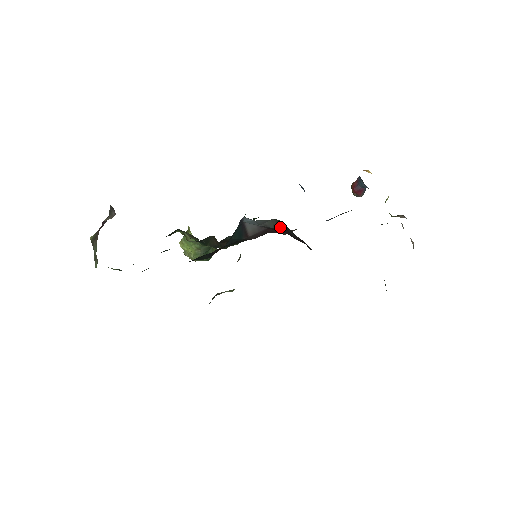
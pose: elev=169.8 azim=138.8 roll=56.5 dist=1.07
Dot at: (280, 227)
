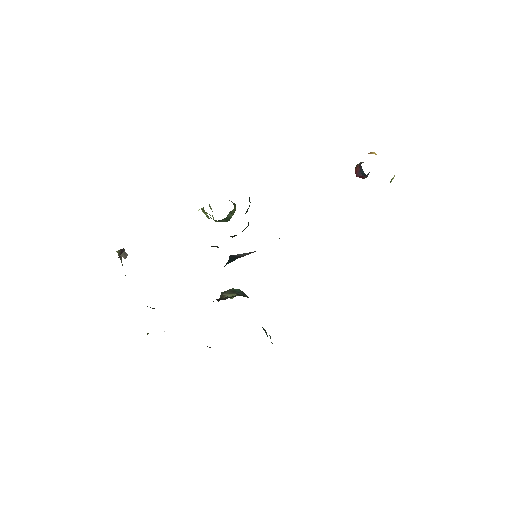
Dot at: occluded
